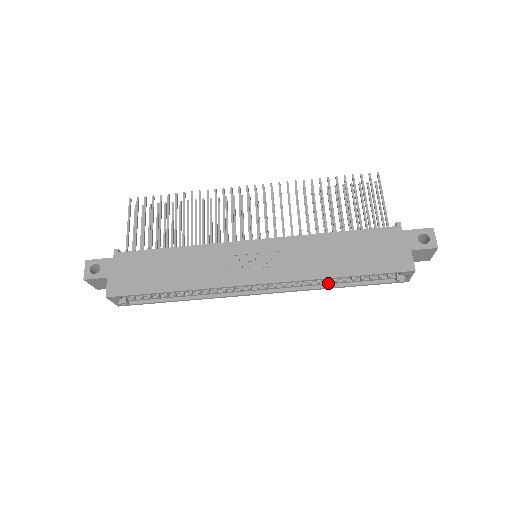
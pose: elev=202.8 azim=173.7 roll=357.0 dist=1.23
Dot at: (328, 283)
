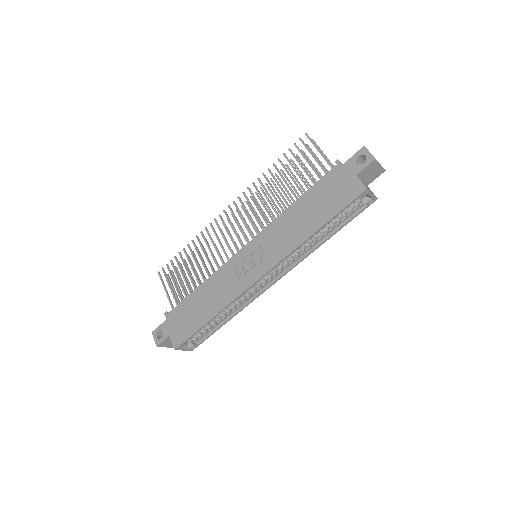
Dot at: (317, 241)
